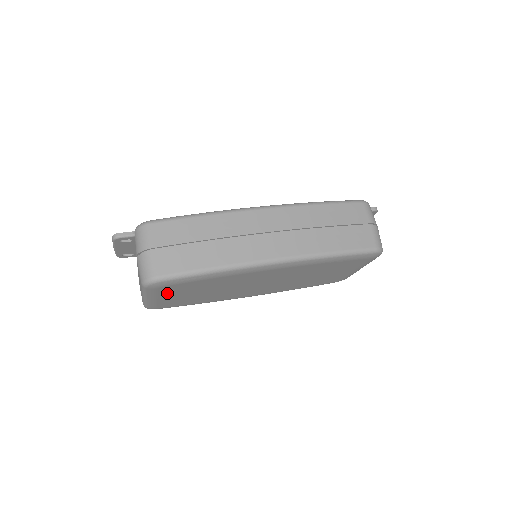
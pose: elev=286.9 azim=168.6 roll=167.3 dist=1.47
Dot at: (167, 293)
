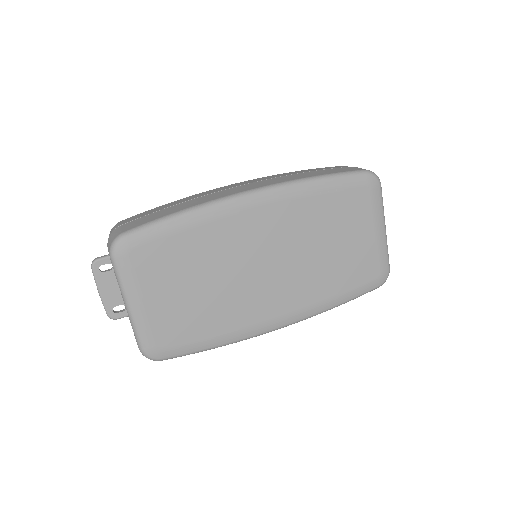
Dot at: (148, 280)
